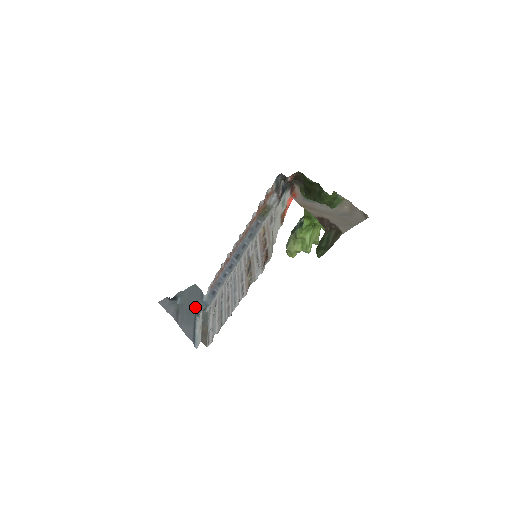
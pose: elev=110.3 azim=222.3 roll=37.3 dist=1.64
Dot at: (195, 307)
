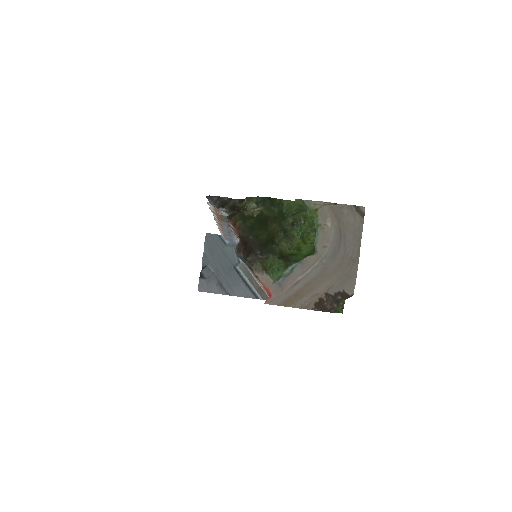
Dot at: (228, 261)
